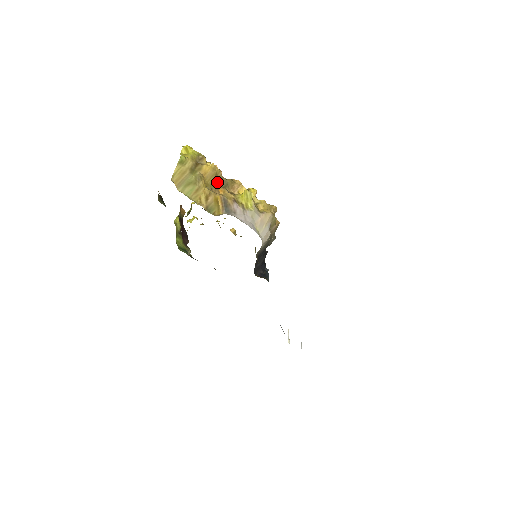
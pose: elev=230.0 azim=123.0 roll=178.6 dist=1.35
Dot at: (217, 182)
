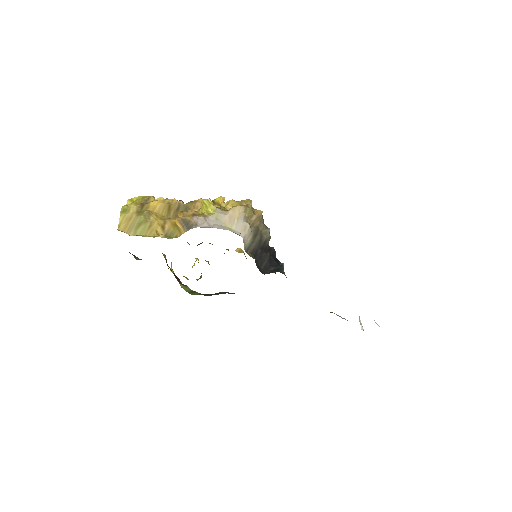
Dot at: (174, 210)
